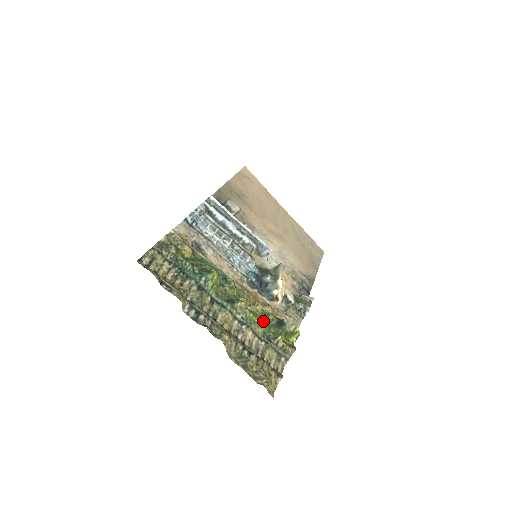
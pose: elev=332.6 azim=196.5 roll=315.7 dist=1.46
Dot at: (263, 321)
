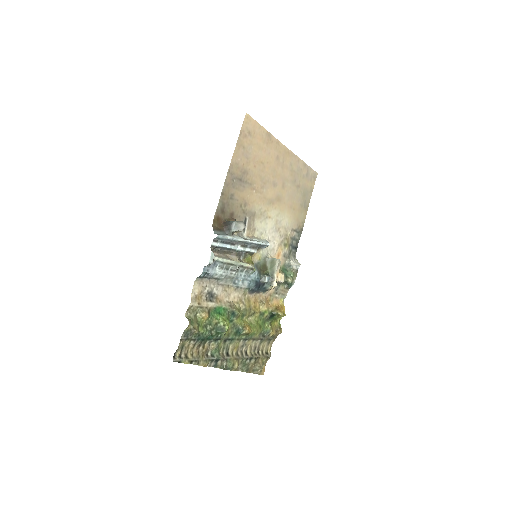
Dot at: (260, 323)
